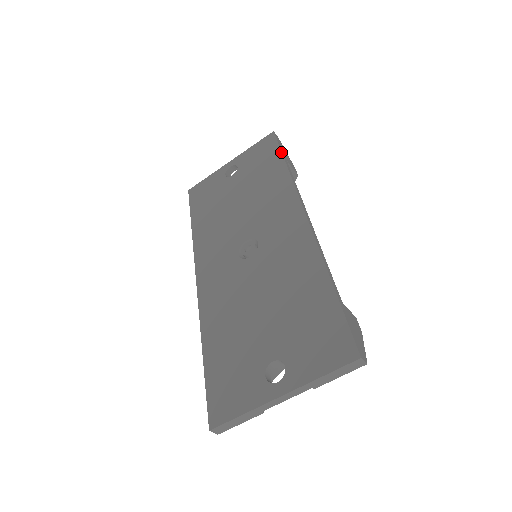
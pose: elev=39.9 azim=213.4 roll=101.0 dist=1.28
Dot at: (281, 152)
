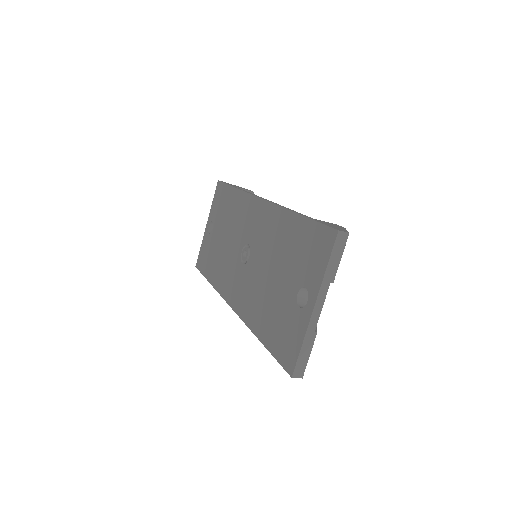
Dot at: (228, 185)
